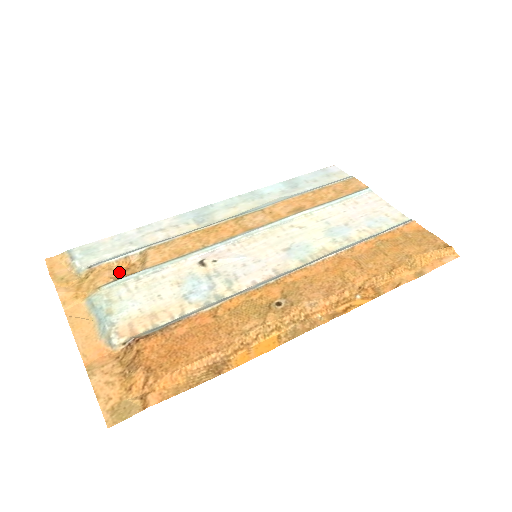
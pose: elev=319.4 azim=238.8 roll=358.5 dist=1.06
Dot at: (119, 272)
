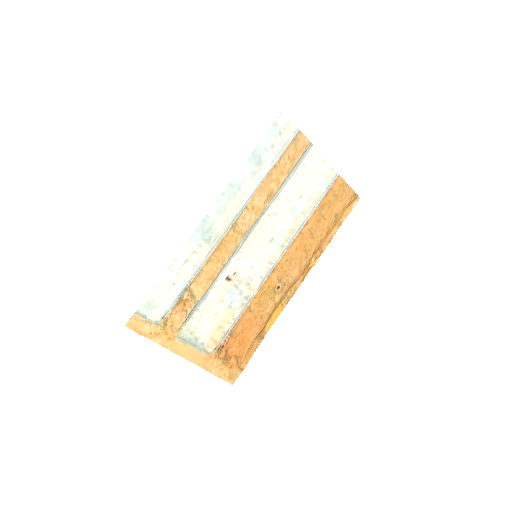
Dot at: (182, 310)
